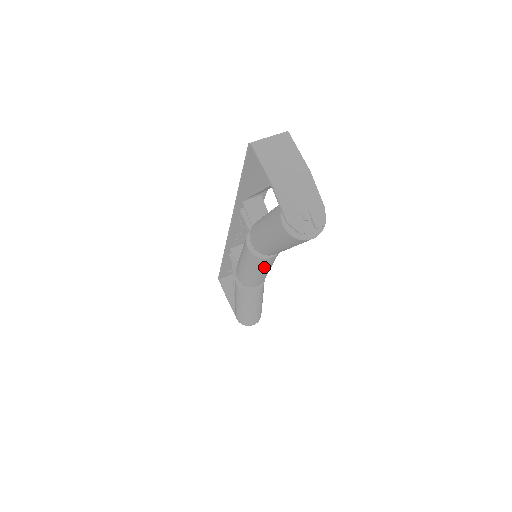
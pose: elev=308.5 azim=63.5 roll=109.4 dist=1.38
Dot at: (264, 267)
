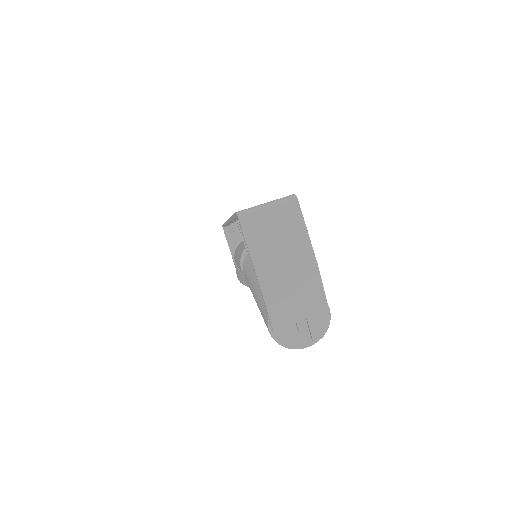
Dot at: occluded
